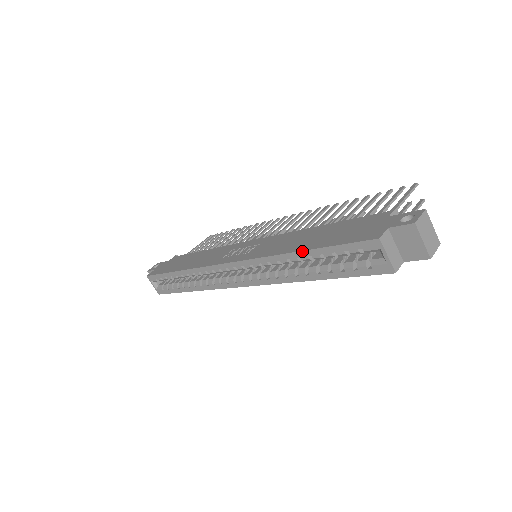
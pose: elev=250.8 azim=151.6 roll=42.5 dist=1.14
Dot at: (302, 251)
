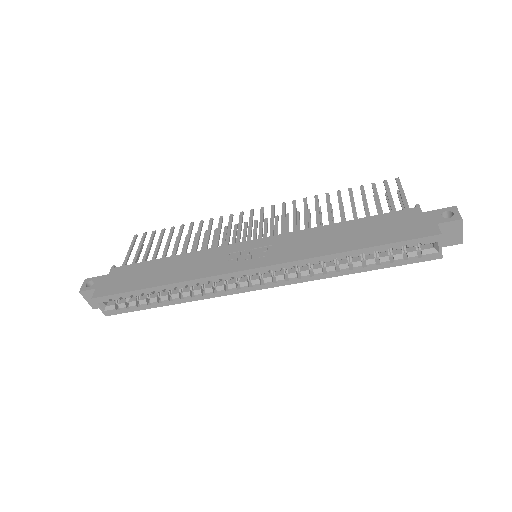
Dot at: (356, 250)
